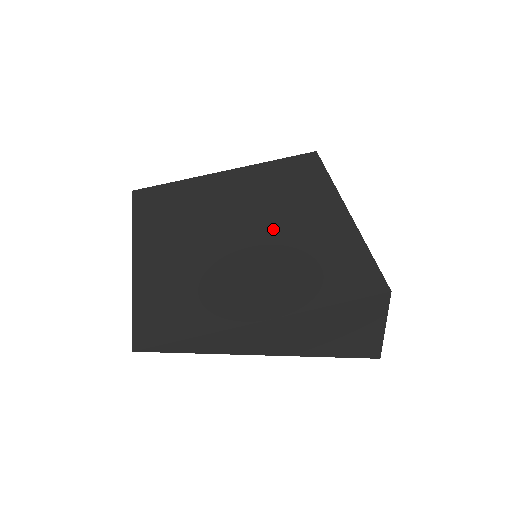
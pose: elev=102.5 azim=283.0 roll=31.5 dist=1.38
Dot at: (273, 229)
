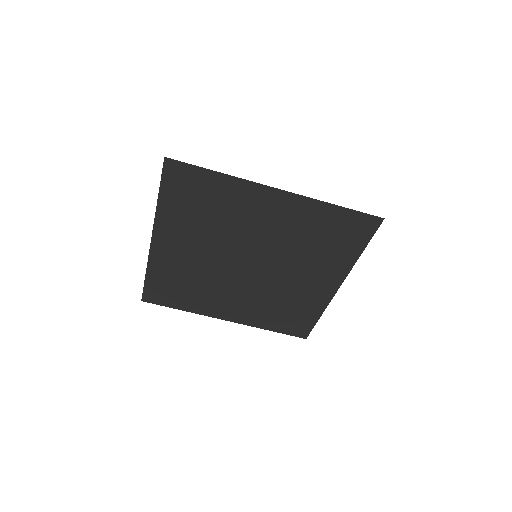
Dot at: (274, 274)
